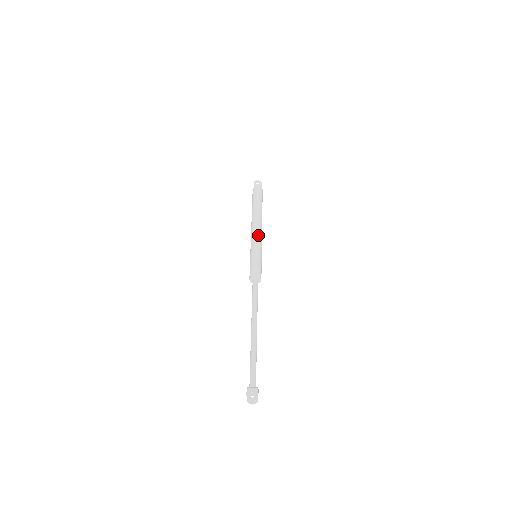
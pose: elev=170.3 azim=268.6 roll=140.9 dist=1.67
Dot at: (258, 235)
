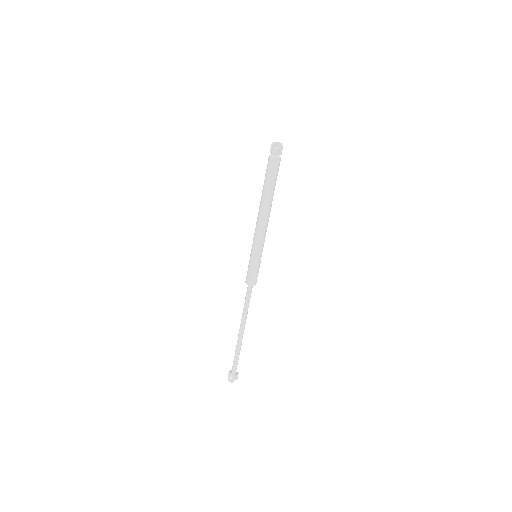
Dot at: (259, 235)
